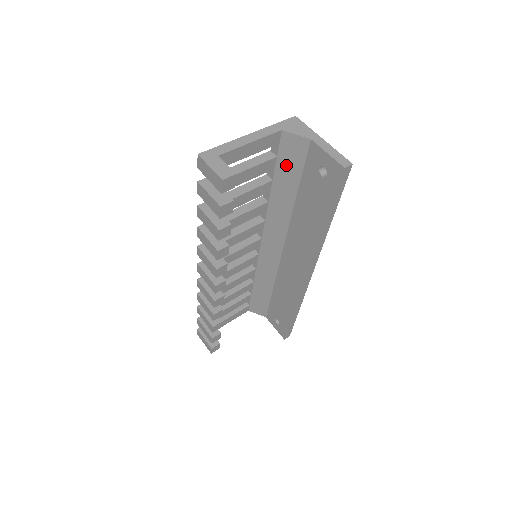
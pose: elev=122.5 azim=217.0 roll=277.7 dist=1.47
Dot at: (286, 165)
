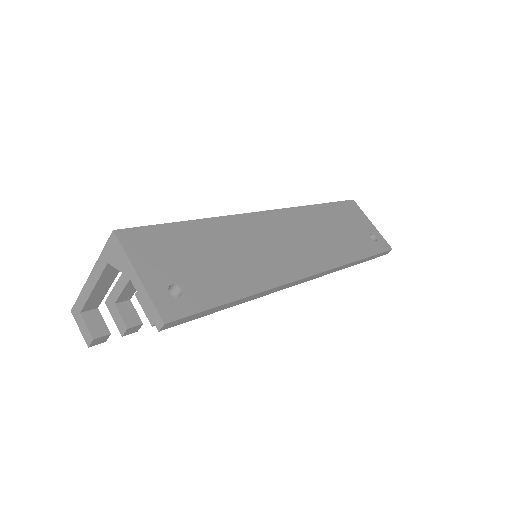
Dot at: occluded
